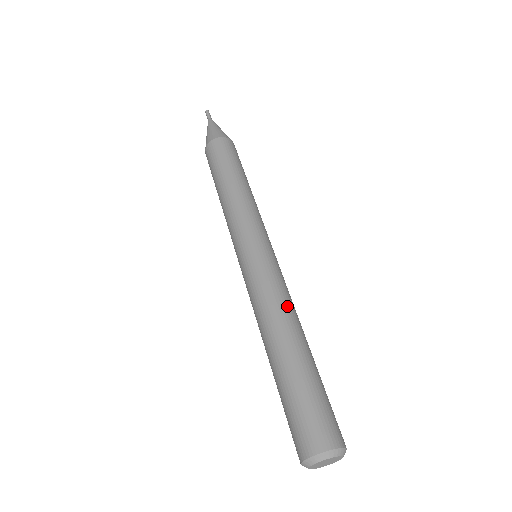
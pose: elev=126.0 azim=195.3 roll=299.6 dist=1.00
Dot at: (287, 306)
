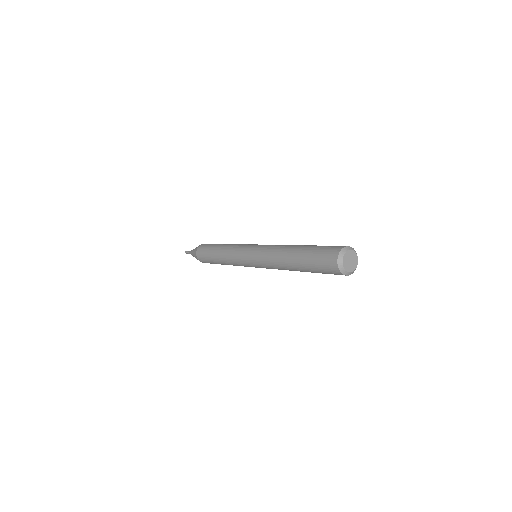
Dot at: occluded
